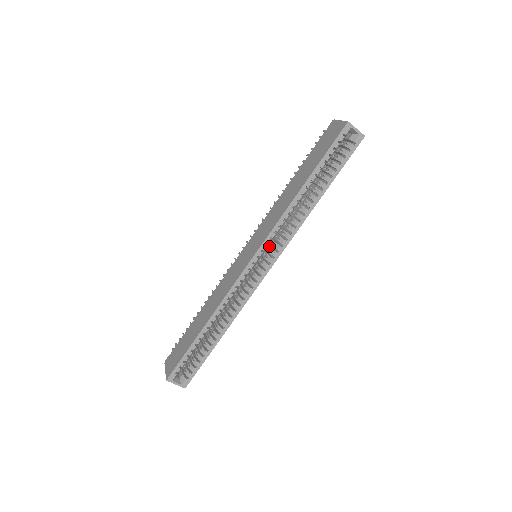
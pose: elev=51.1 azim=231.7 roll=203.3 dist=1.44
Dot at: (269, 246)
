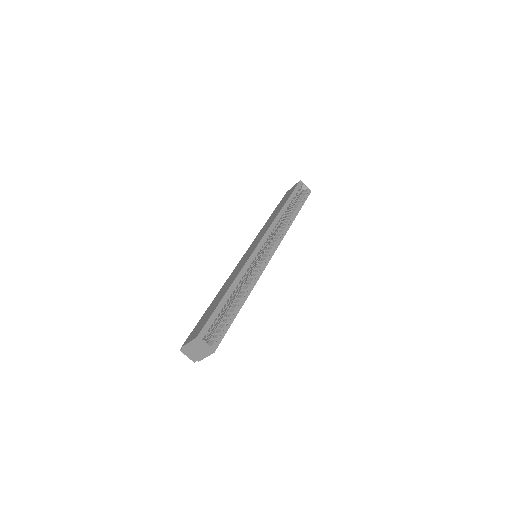
Dot at: (266, 246)
